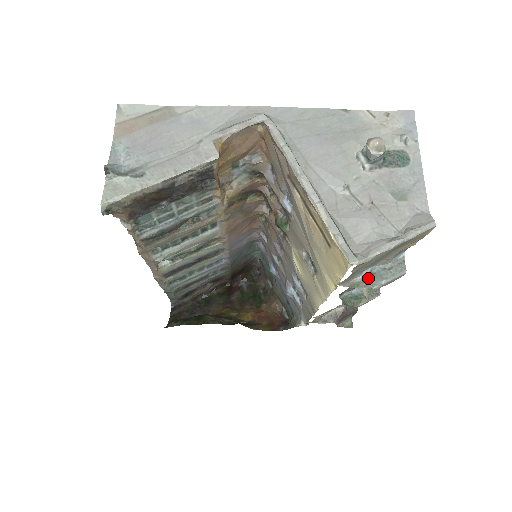
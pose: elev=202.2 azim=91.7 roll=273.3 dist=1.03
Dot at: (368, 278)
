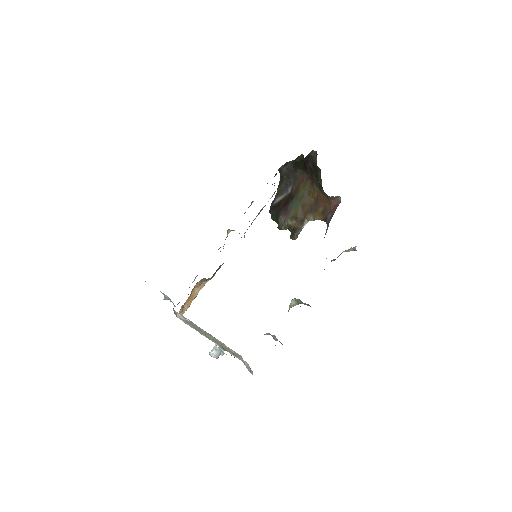
Dot at: (273, 336)
